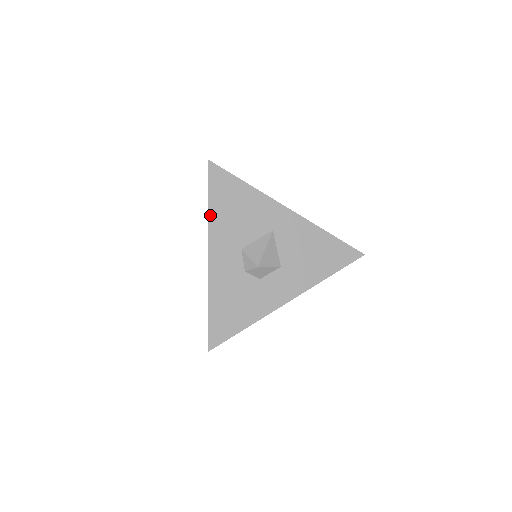
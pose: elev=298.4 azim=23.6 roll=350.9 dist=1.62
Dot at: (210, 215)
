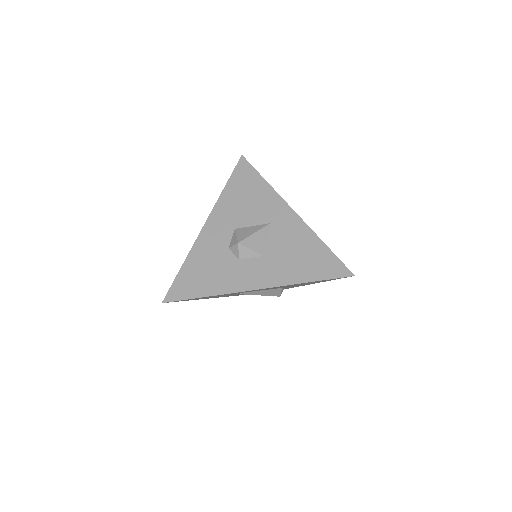
Dot at: (222, 194)
